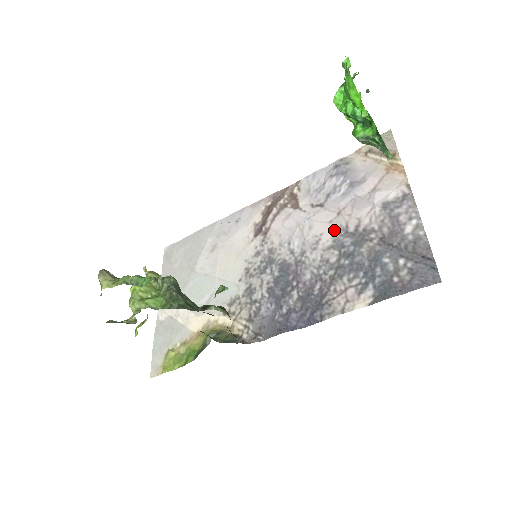
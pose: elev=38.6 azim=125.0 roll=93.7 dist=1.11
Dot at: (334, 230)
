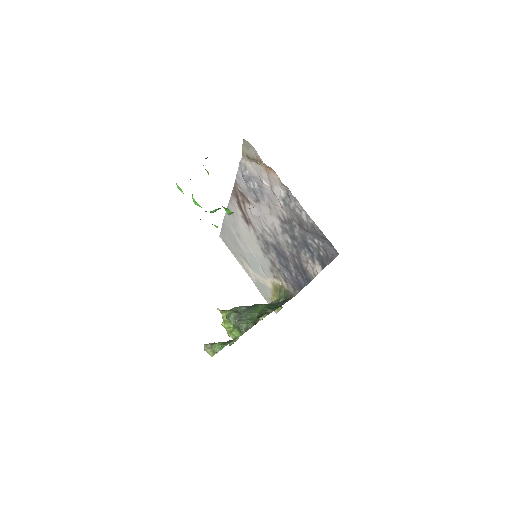
Dot at: (276, 220)
